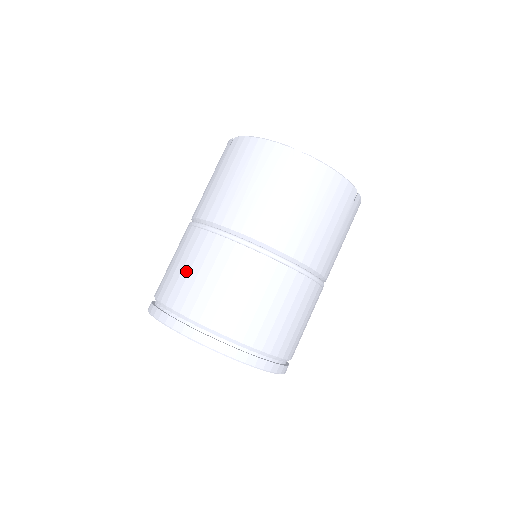
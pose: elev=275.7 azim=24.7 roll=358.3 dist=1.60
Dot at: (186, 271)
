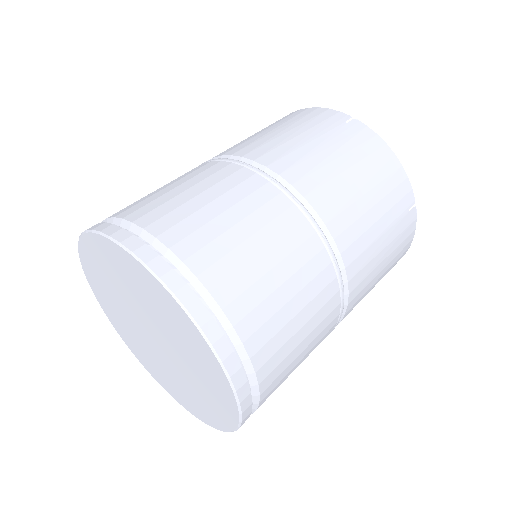
Dot at: (160, 189)
